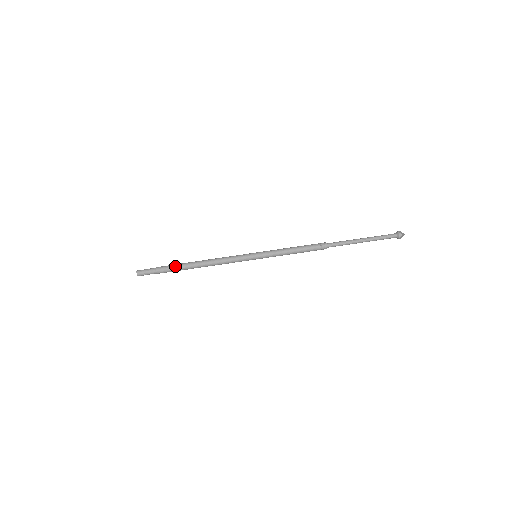
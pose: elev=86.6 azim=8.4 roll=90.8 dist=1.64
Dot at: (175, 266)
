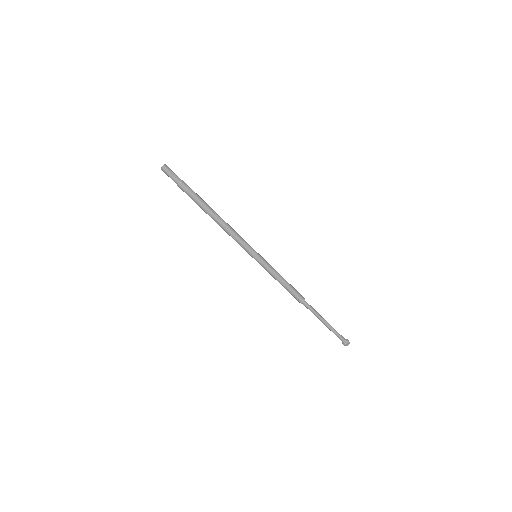
Dot at: (198, 195)
